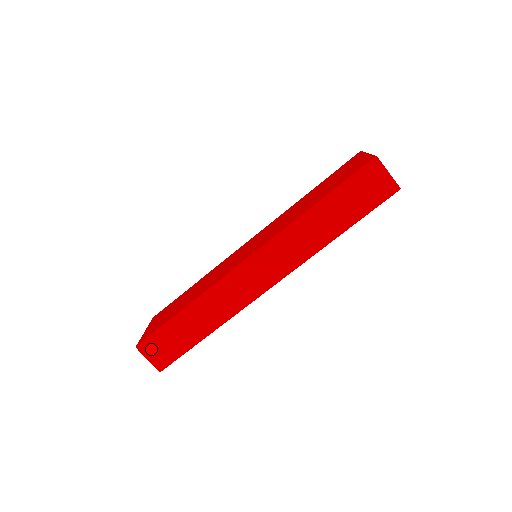
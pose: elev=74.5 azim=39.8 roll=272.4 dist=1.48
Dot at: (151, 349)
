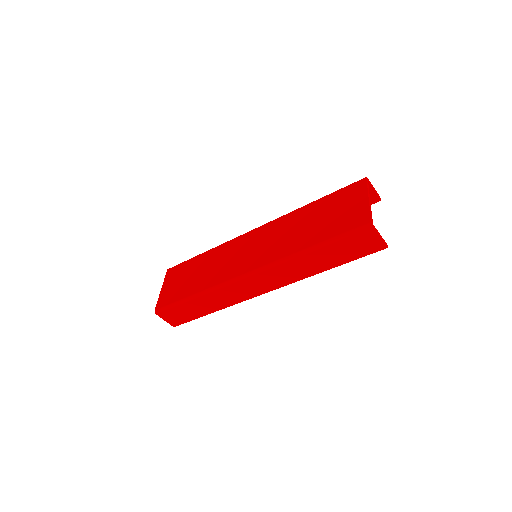
Dot at: (166, 315)
